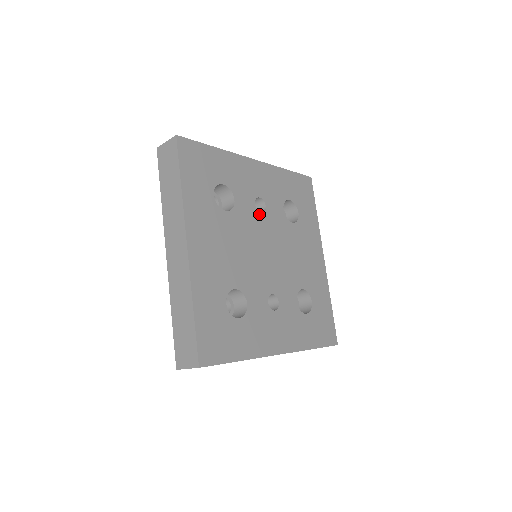
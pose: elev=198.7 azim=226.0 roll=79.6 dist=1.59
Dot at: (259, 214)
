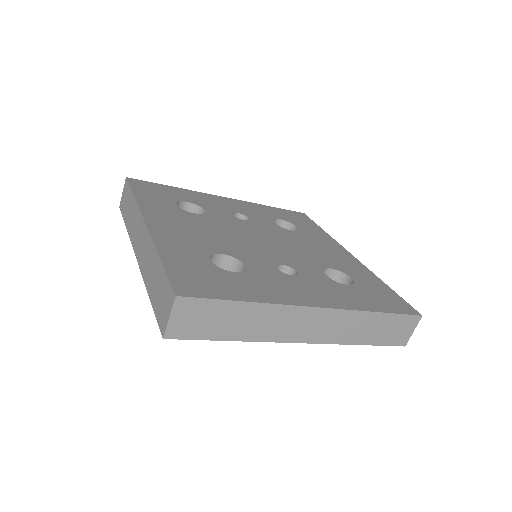
Dot at: (241, 221)
